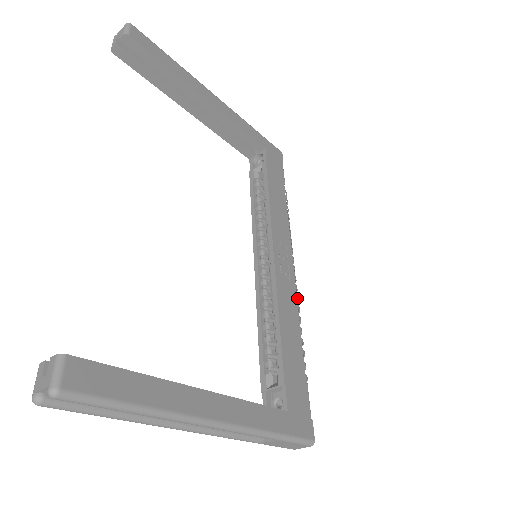
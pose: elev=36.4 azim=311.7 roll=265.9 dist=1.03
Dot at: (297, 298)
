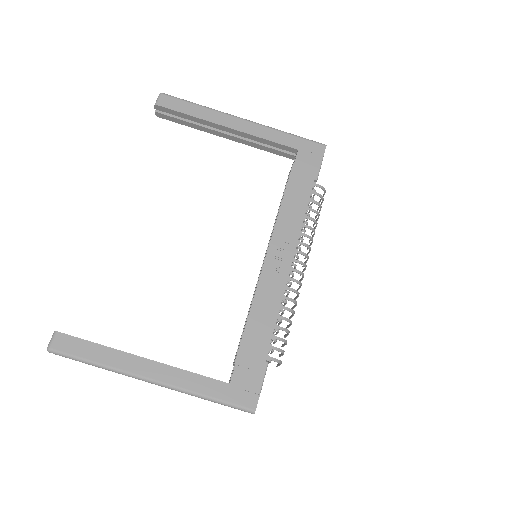
Dot at: (292, 291)
